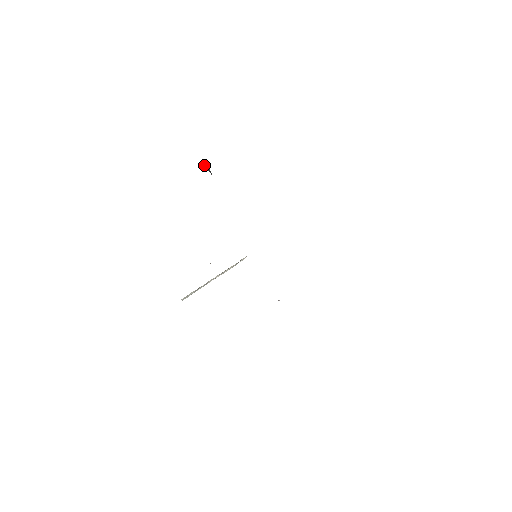
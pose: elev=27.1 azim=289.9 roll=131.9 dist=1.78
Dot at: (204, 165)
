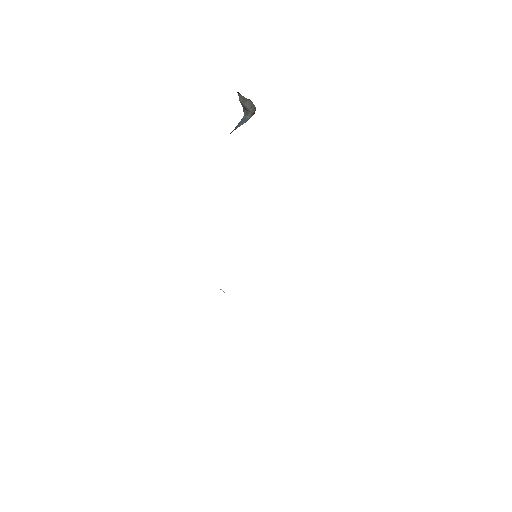
Dot at: (246, 99)
